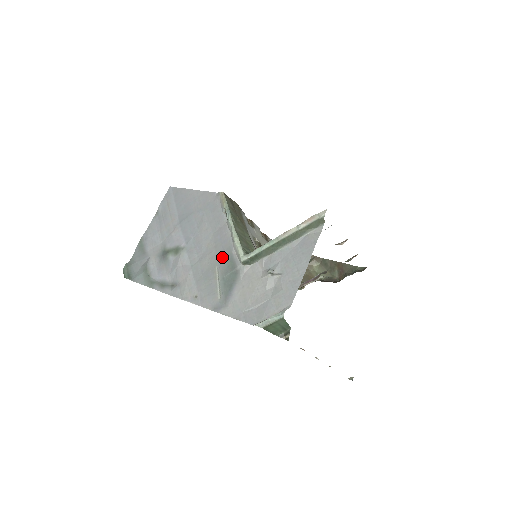
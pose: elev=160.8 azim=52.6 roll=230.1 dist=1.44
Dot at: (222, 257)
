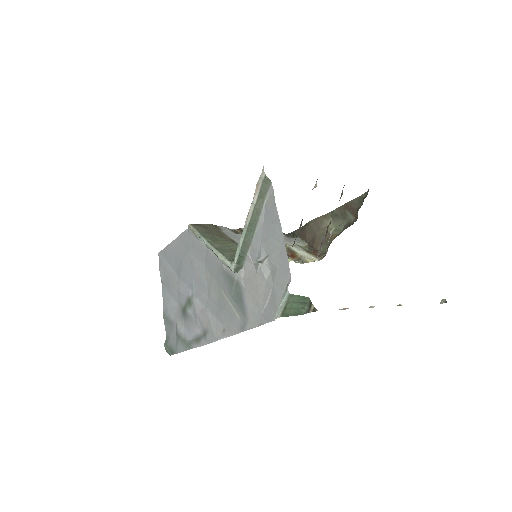
Dot at: (220, 279)
